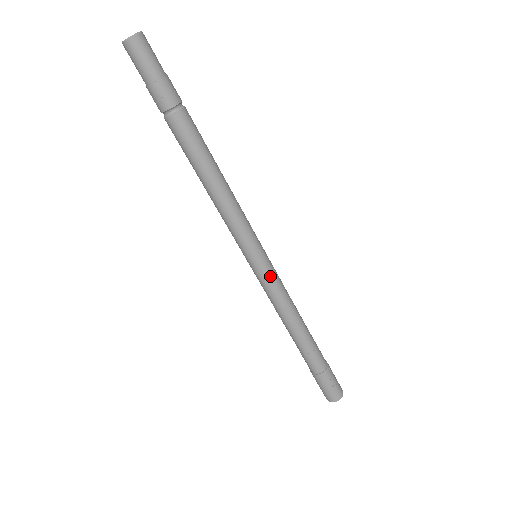
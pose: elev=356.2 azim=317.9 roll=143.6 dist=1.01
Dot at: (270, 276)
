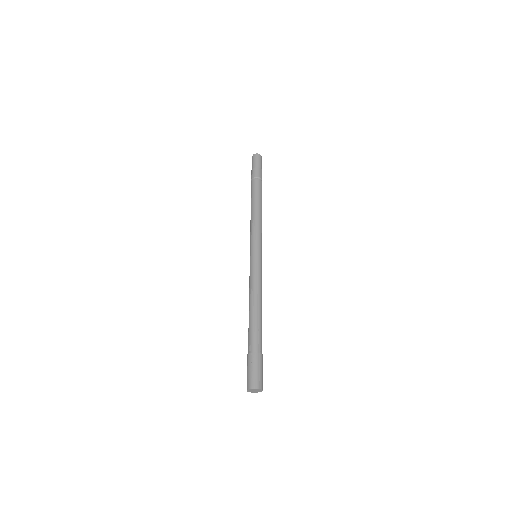
Dot at: (252, 266)
